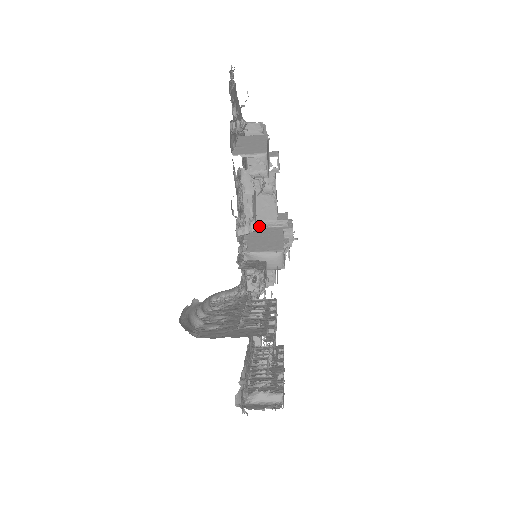
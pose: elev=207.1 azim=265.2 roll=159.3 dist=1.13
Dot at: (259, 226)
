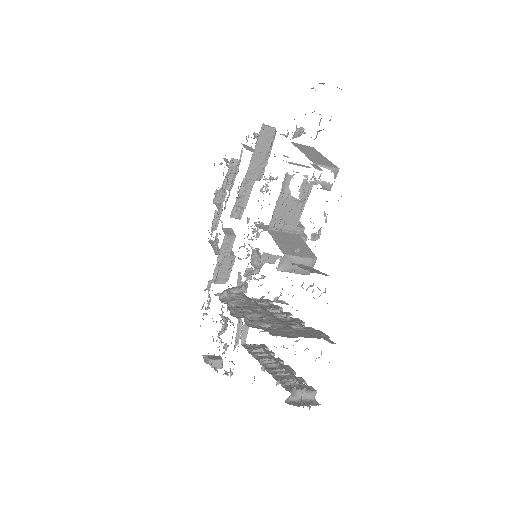
Dot at: (279, 229)
